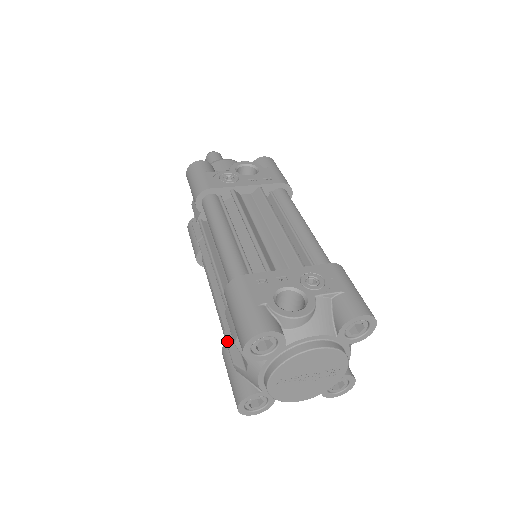
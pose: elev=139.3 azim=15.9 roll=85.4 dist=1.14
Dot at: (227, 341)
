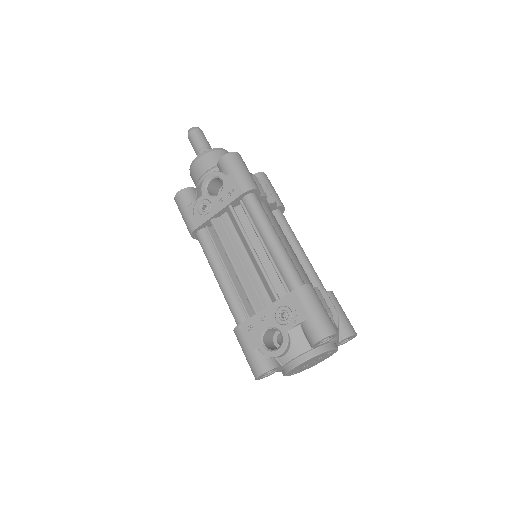
Dot at: occluded
